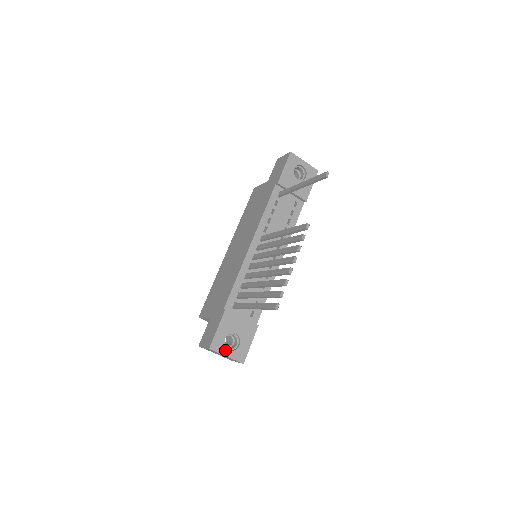
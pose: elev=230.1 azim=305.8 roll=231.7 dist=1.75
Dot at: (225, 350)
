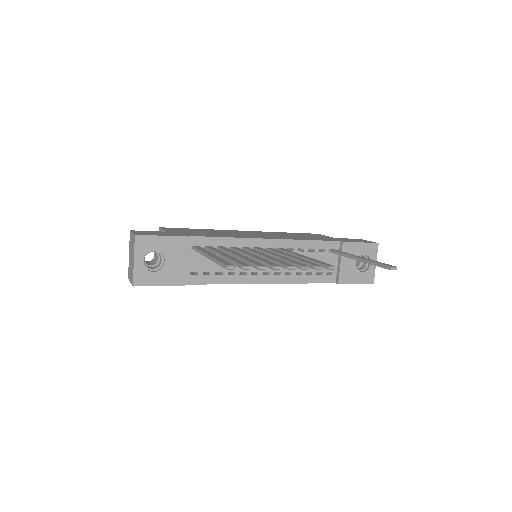
Dot at: (141, 256)
